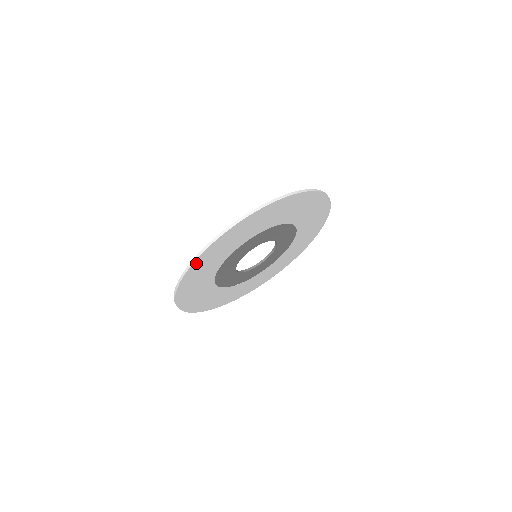
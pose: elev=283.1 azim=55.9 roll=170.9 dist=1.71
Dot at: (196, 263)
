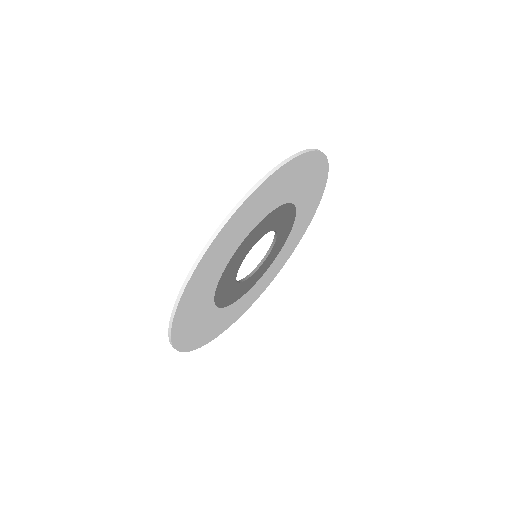
Dot at: (189, 286)
